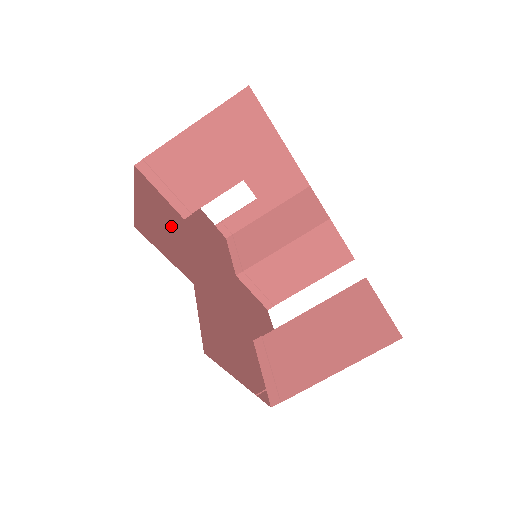
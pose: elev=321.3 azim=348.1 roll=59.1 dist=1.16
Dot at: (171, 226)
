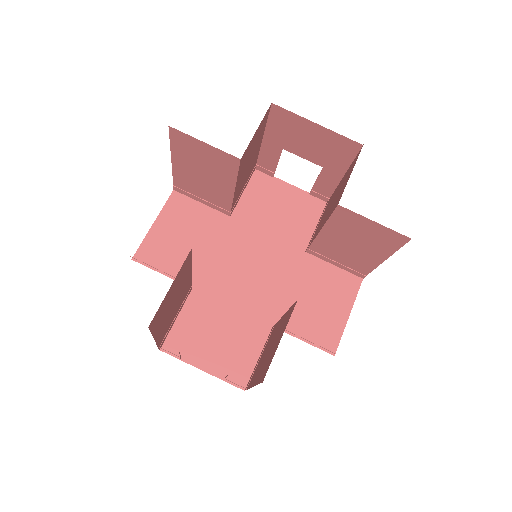
Dot at: (196, 236)
